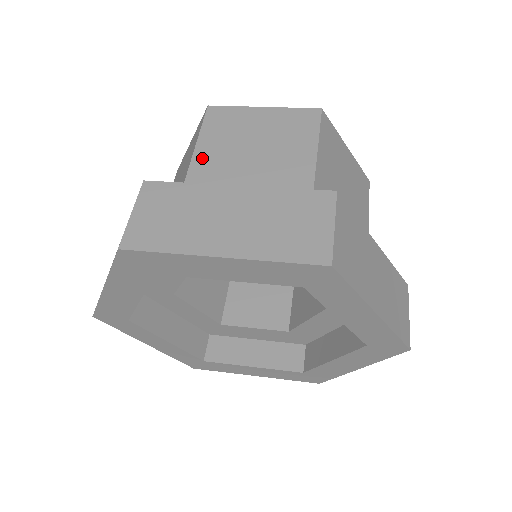
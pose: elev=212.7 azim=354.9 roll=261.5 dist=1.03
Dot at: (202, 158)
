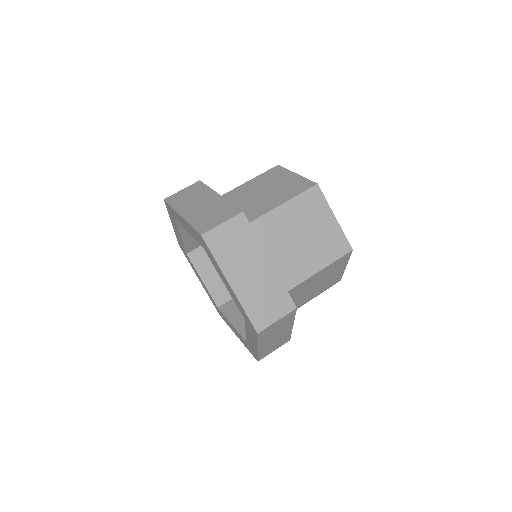
Dot at: (281, 212)
